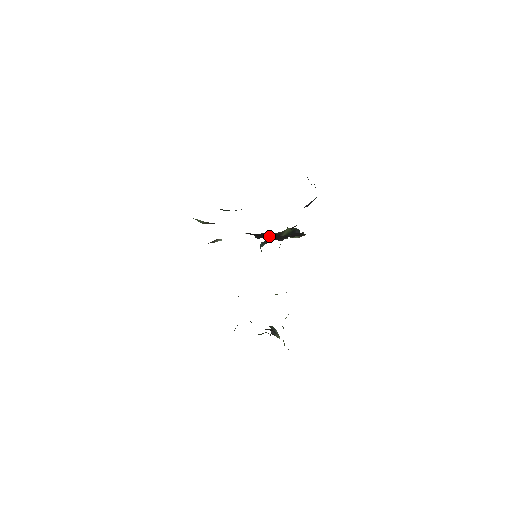
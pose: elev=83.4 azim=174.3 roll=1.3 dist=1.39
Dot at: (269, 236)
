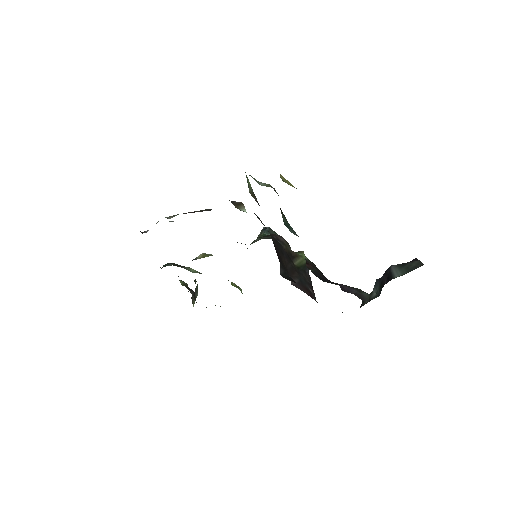
Dot at: (287, 260)
